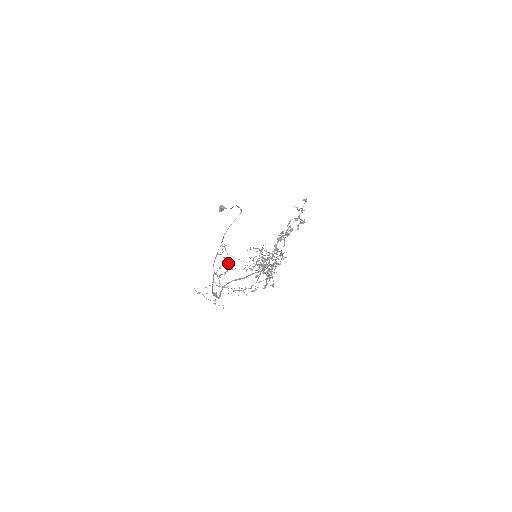
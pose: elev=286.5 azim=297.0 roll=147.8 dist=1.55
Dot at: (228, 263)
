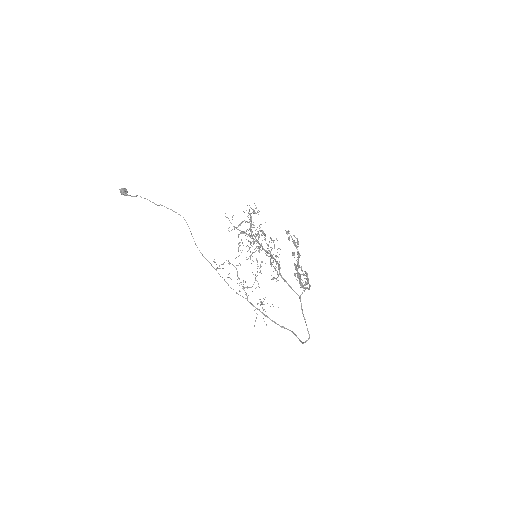
Dot at: occluded
